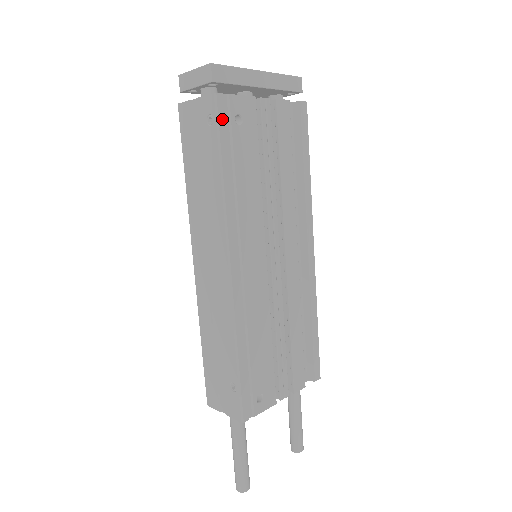
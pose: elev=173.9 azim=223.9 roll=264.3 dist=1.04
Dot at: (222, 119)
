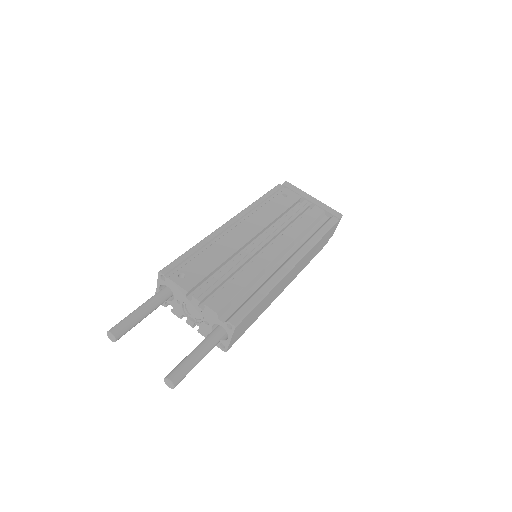
Dot at: (276, 190)
